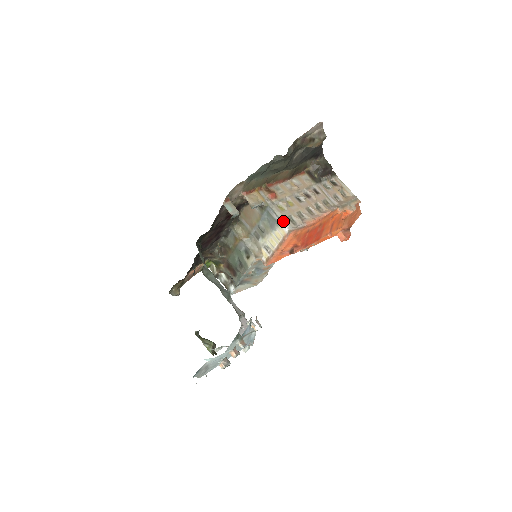
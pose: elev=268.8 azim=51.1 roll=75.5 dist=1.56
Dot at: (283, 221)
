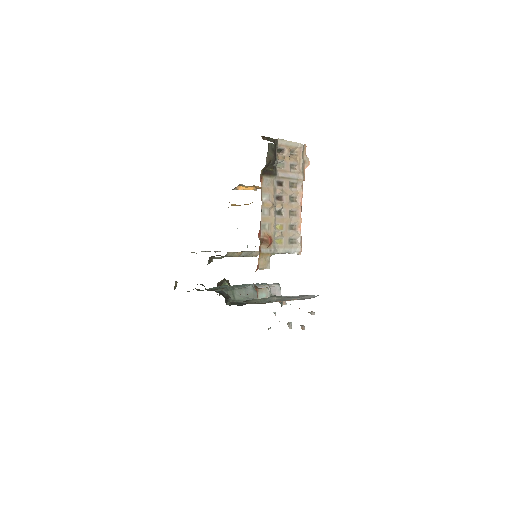
Dot at: (290, 252)
